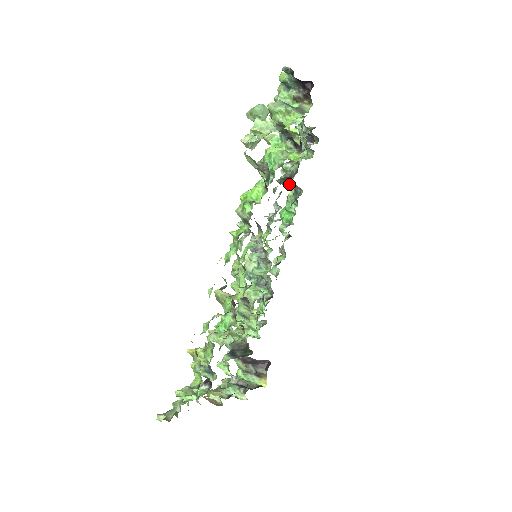
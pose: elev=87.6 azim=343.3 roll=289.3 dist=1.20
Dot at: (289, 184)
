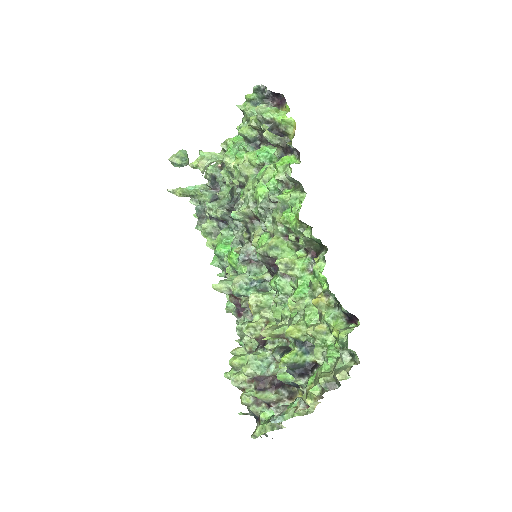
Dot at: (205, 231)
